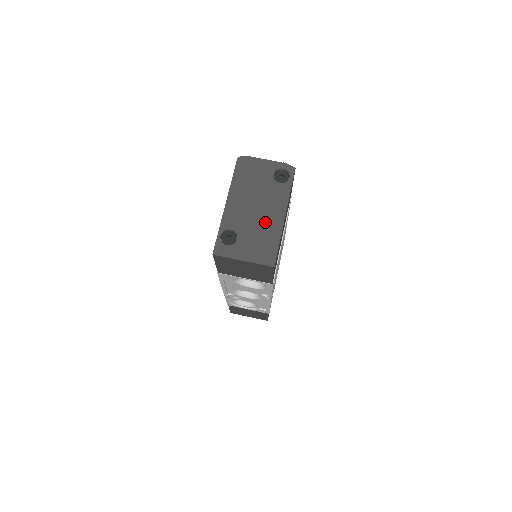
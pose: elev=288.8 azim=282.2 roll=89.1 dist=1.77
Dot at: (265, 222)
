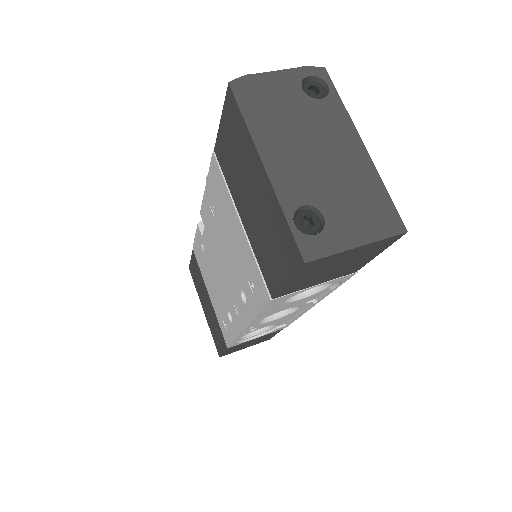
Dot at: (344, 168)
